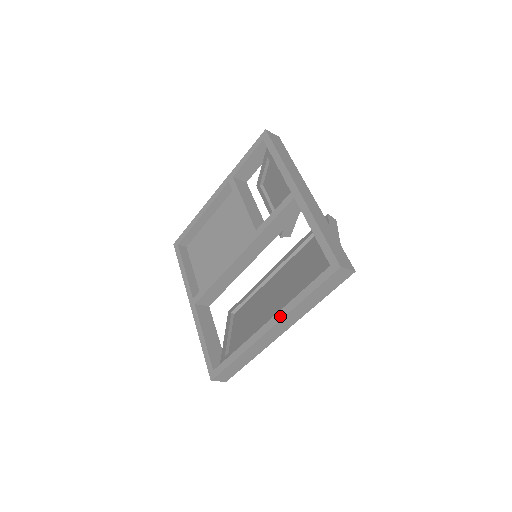
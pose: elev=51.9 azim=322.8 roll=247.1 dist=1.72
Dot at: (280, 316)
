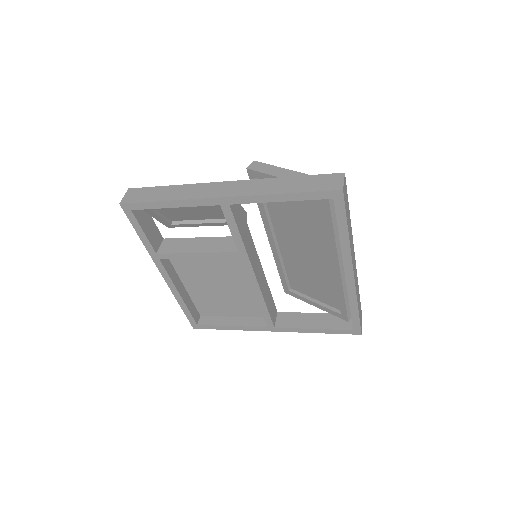
Dot at: (348, 260)
